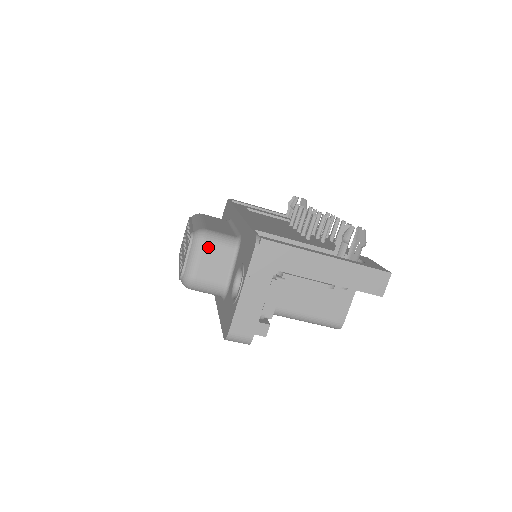
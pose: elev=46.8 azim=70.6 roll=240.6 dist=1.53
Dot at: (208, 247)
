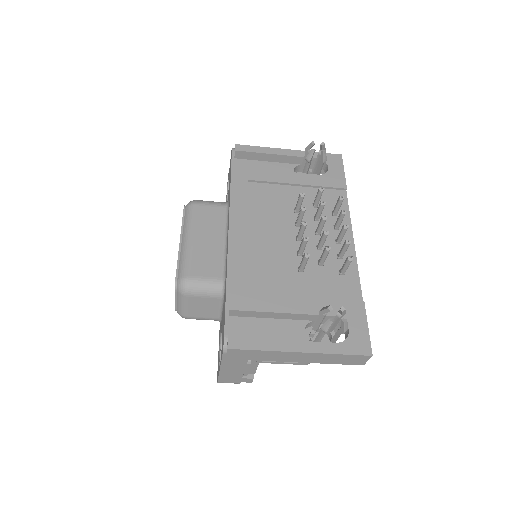
Dot at: (193, 298)
